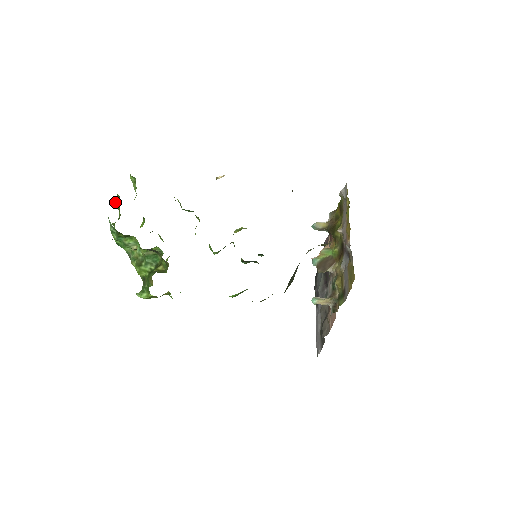
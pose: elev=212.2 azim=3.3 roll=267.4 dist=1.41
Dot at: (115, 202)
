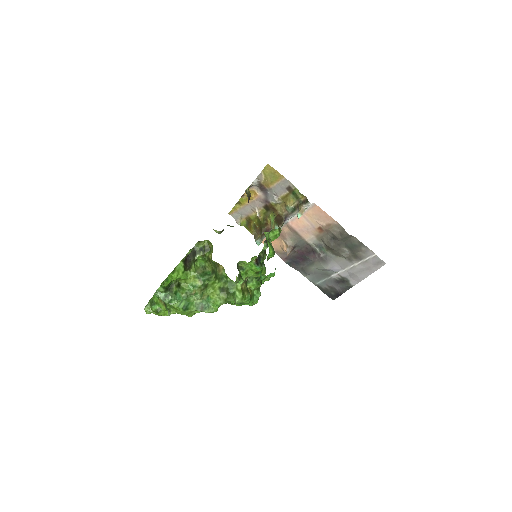
Dot at: occluded
